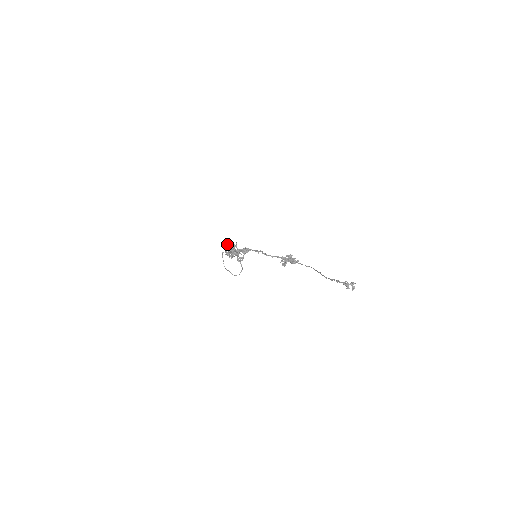
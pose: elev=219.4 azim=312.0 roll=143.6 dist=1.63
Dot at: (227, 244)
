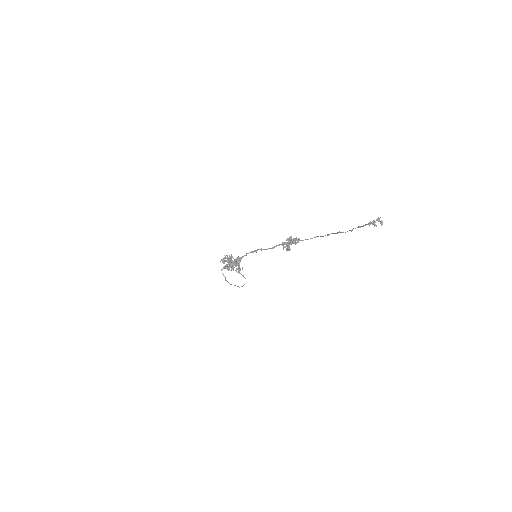
Dot at: (222, 260)
